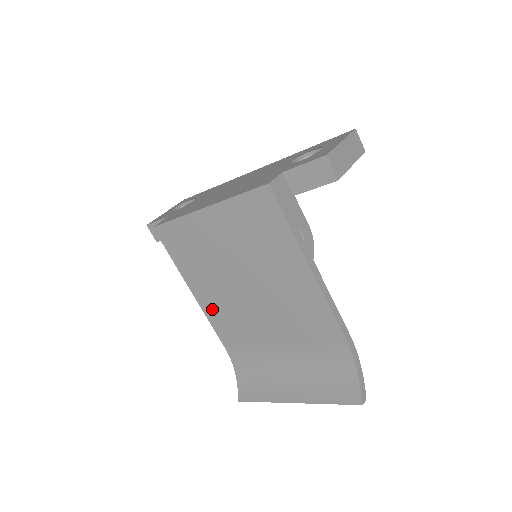
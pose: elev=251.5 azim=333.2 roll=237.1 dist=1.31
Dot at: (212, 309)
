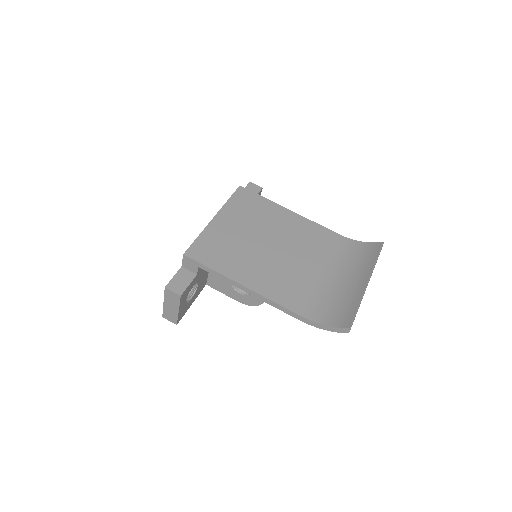
Dot at: (264, 285)
